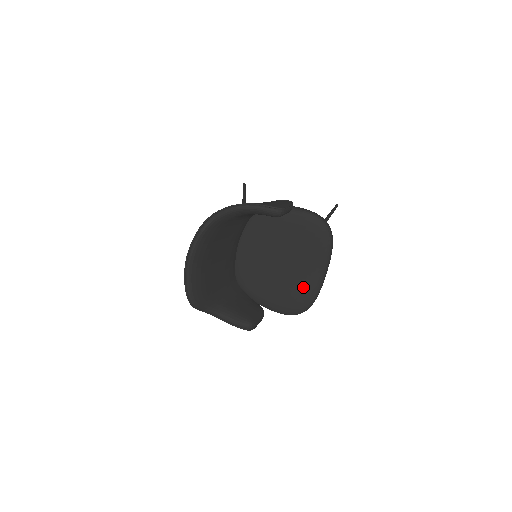
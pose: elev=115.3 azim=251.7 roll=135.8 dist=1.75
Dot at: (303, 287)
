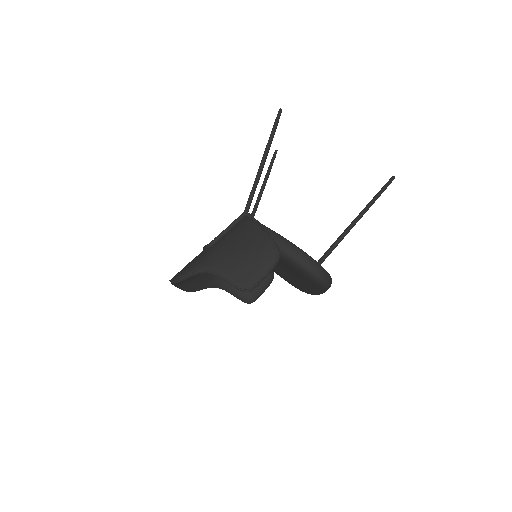
Dot at: (304, 288)
